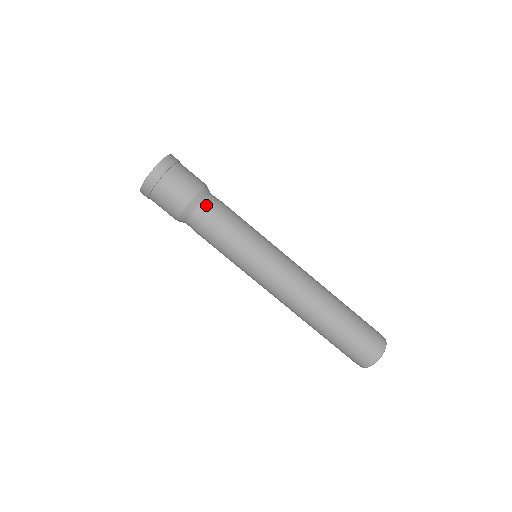
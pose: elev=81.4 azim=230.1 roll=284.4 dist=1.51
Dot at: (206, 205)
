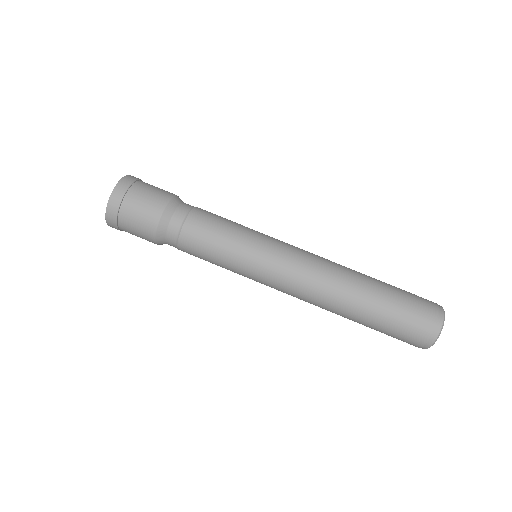
Dot at: (184, 208)
